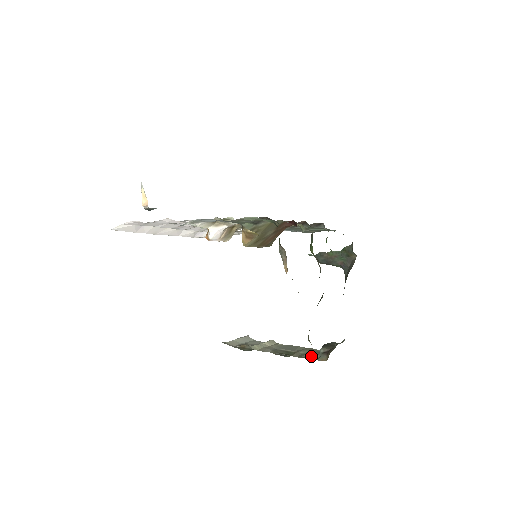
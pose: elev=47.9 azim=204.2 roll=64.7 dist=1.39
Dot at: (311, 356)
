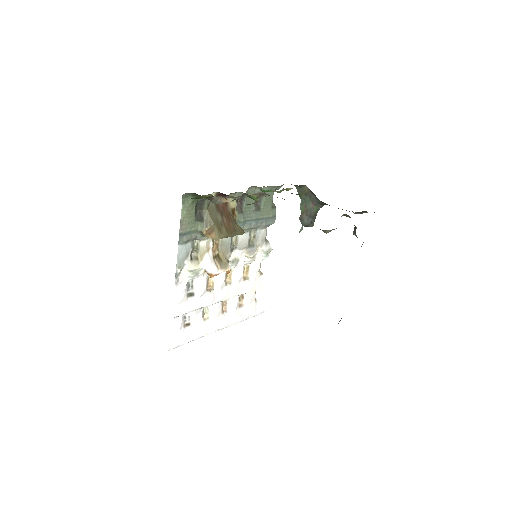
Dot at: occluded
